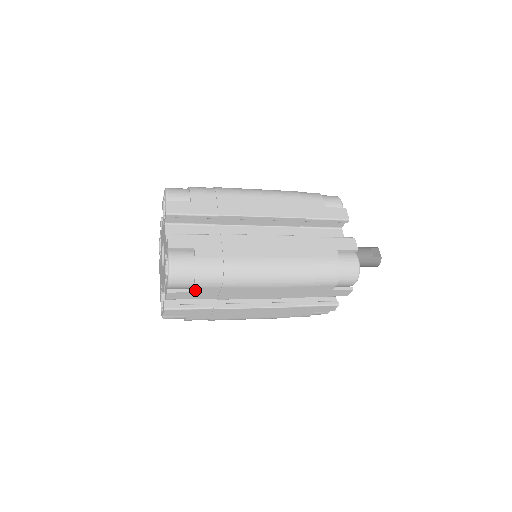
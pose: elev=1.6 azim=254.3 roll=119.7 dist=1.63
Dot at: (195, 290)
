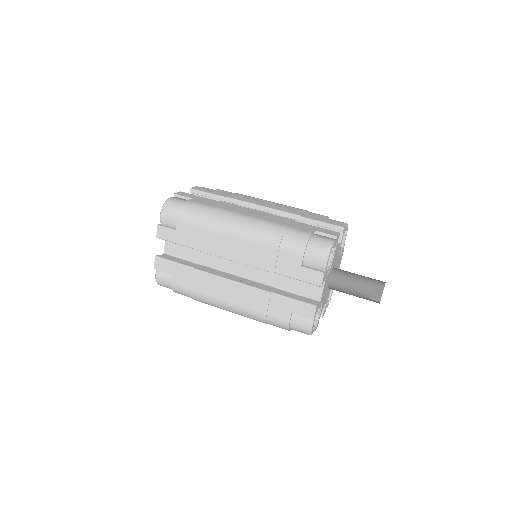
Dot at: occluded
